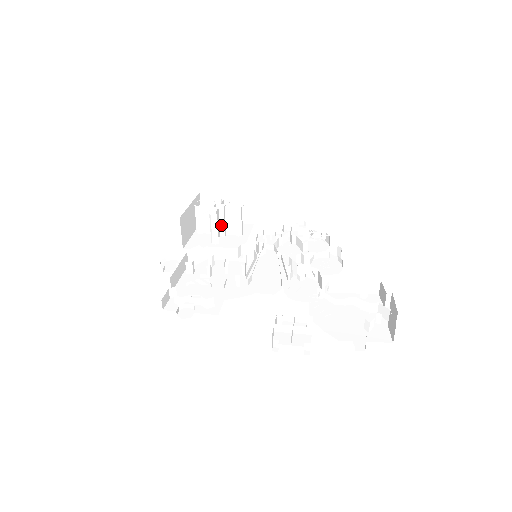
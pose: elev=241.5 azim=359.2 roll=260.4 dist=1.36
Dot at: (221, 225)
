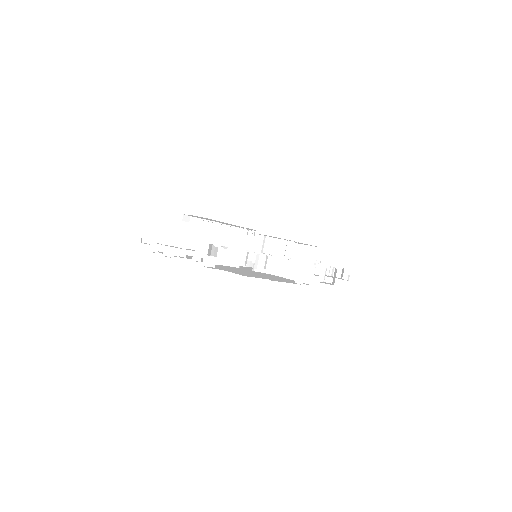
Dot at: occluded
